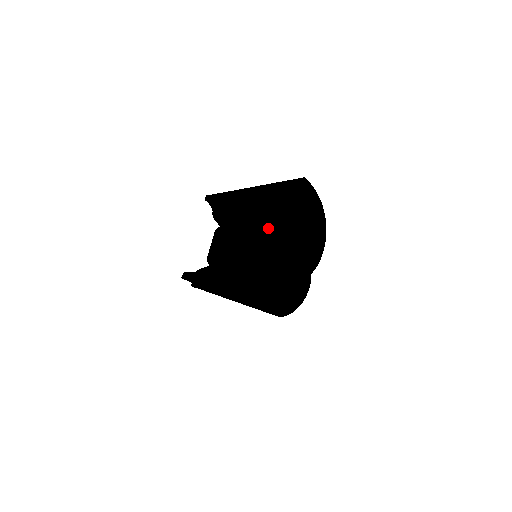
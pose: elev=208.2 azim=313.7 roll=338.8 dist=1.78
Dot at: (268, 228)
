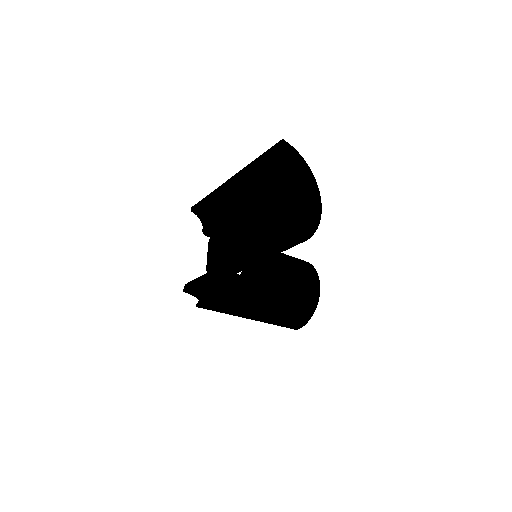
Dot at: (260, 214)
